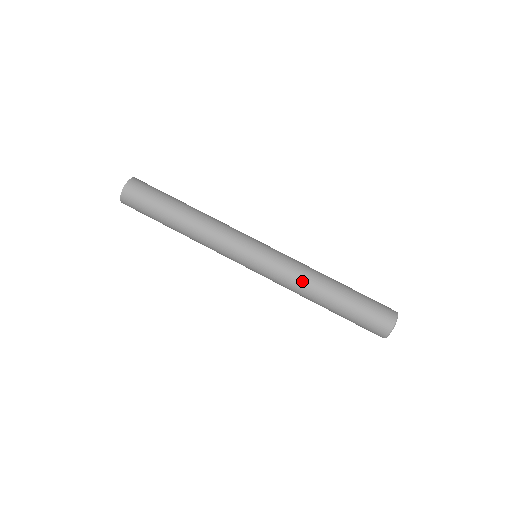
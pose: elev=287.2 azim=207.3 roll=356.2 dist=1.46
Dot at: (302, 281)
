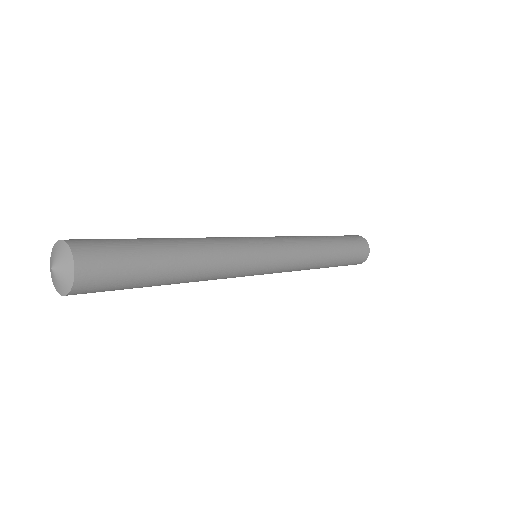
Dot at: (310, 246)
